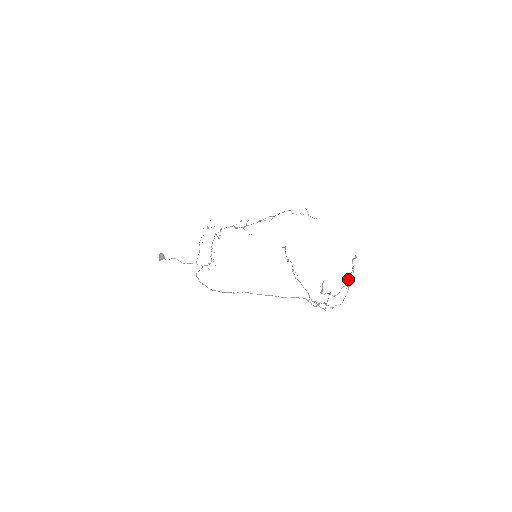
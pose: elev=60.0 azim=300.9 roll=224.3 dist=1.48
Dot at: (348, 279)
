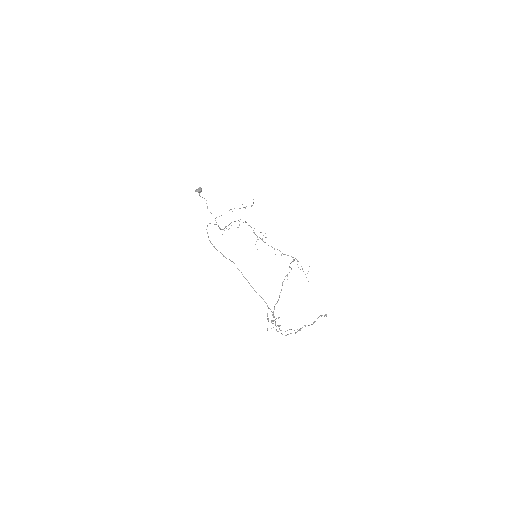
Dot at: (301, 328)
